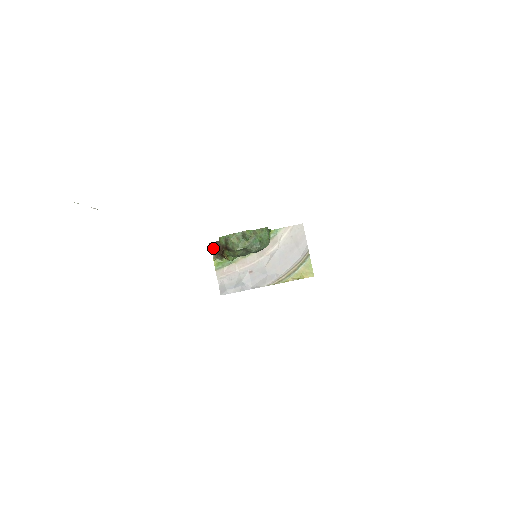
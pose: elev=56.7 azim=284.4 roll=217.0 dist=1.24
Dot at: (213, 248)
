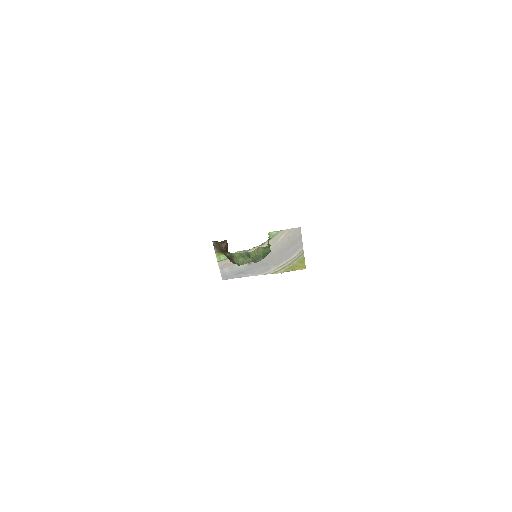
Dot at: (215, 244)
